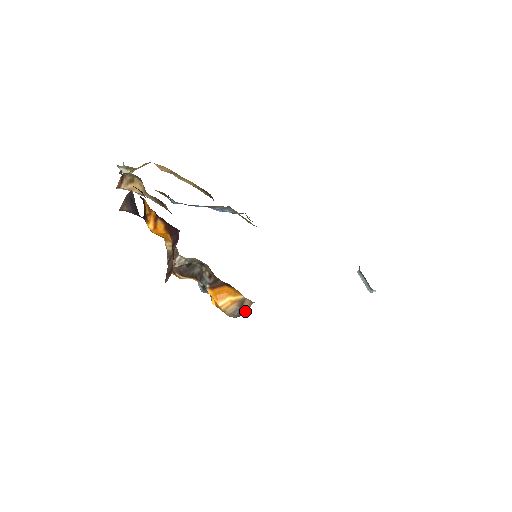
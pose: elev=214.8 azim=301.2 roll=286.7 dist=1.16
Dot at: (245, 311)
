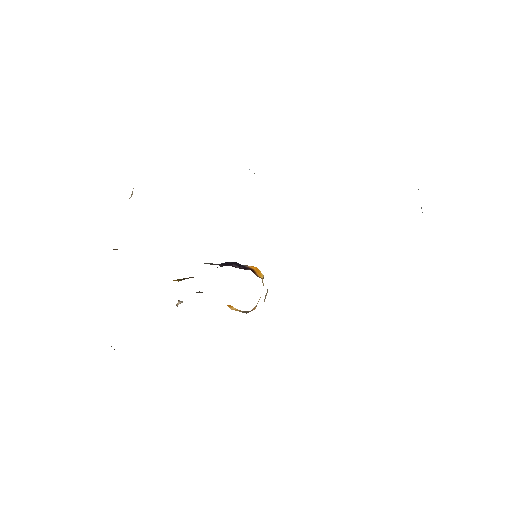
Dot at: (252, 310)
